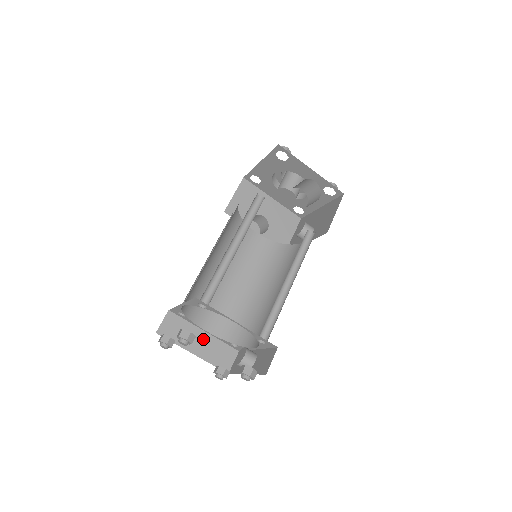
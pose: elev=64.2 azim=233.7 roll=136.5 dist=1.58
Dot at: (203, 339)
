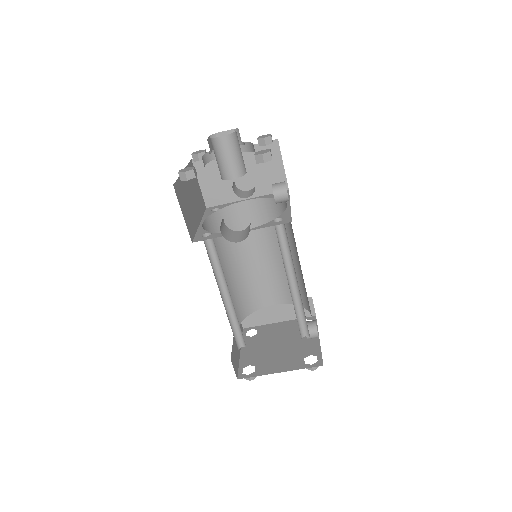
Dot at: (278, 309)
